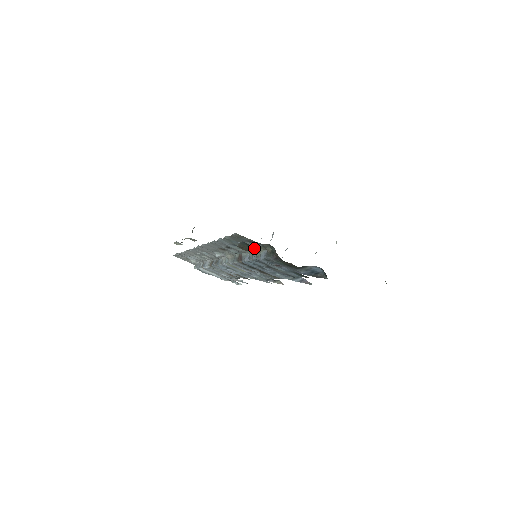
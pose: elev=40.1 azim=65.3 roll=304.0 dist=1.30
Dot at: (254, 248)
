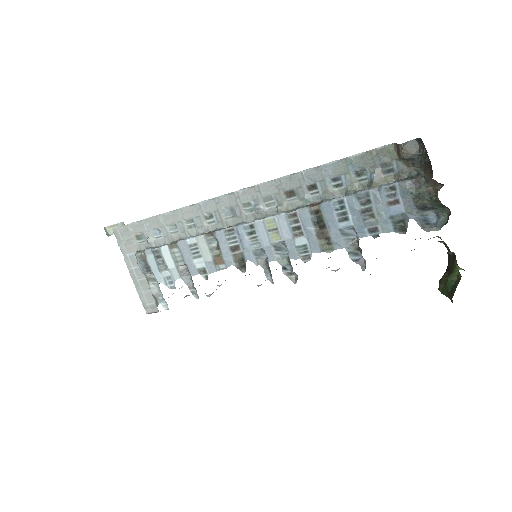
Dot at: (378, 176)
